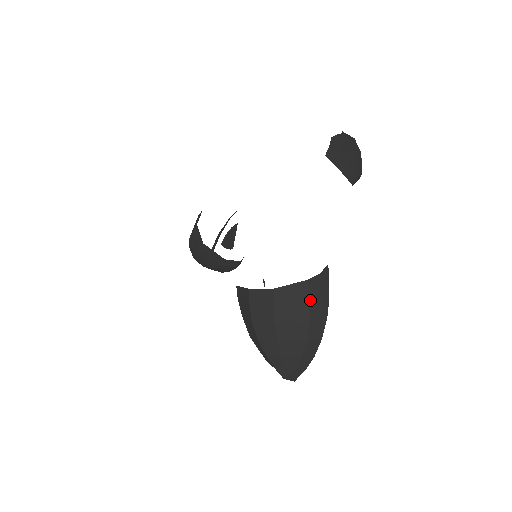
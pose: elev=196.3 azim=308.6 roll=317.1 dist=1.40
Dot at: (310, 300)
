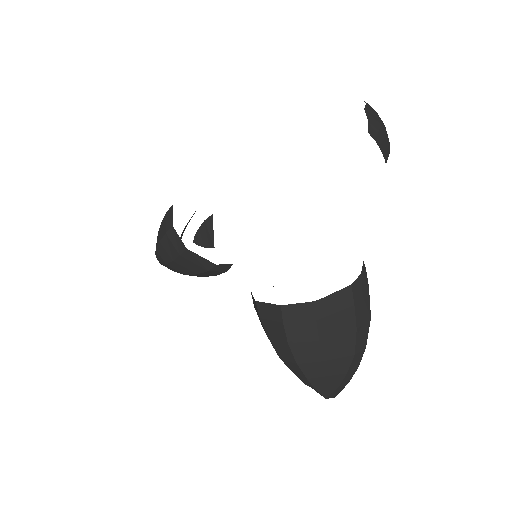
Dot at: (355, 307)
